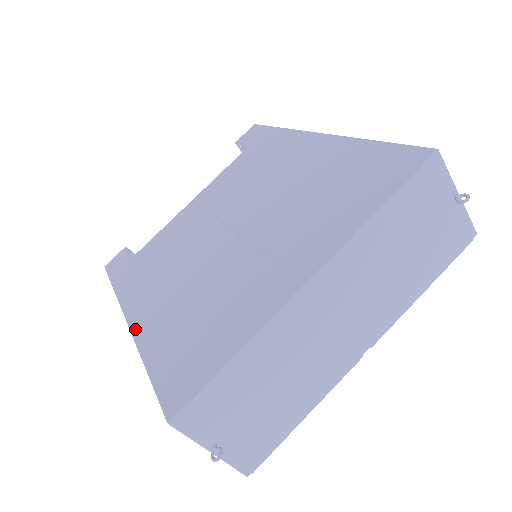
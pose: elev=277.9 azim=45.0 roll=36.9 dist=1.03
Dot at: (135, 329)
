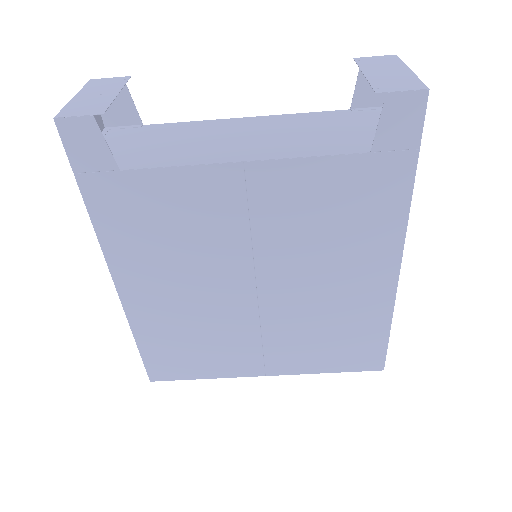
Dot at: (126, 301)
